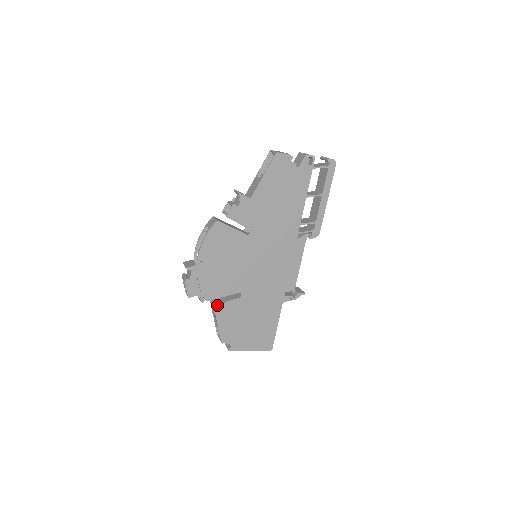
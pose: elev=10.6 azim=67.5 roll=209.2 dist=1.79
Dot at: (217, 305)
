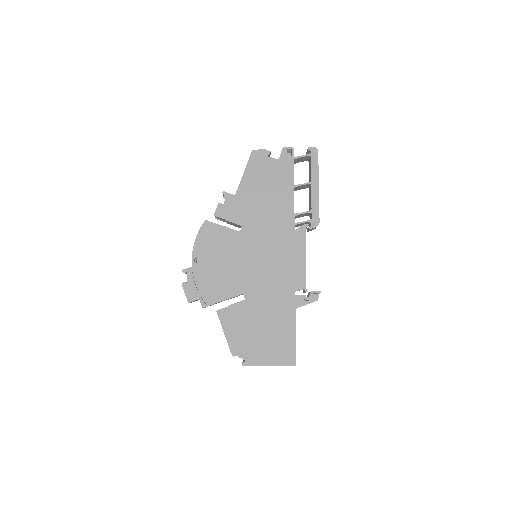
Dot at: (220, 310)
